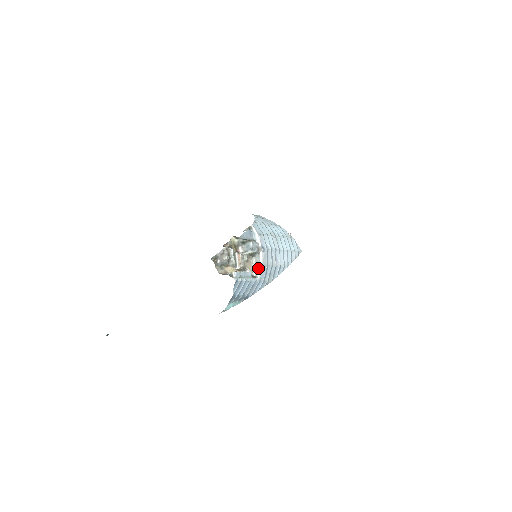
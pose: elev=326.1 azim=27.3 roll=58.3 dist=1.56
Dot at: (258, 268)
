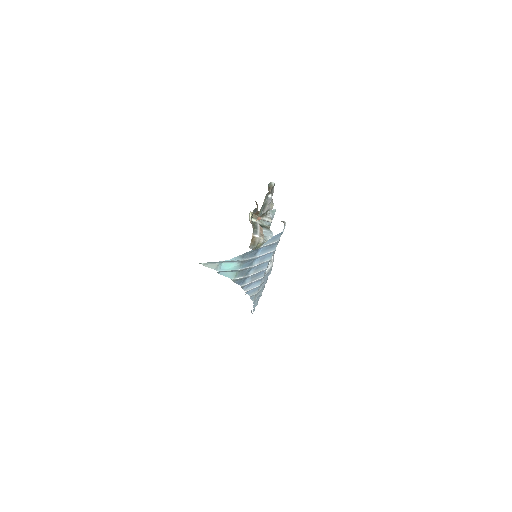
Dot at: (269, 262)
